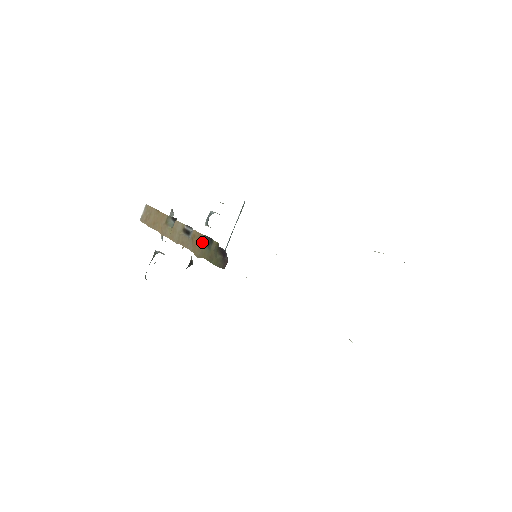
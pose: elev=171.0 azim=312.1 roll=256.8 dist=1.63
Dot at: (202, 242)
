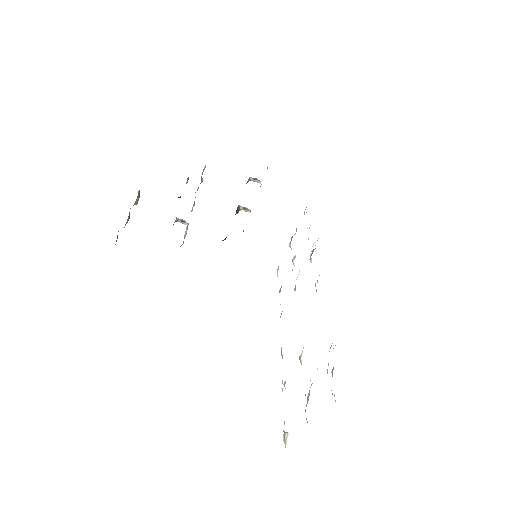
Dot at: occluded
